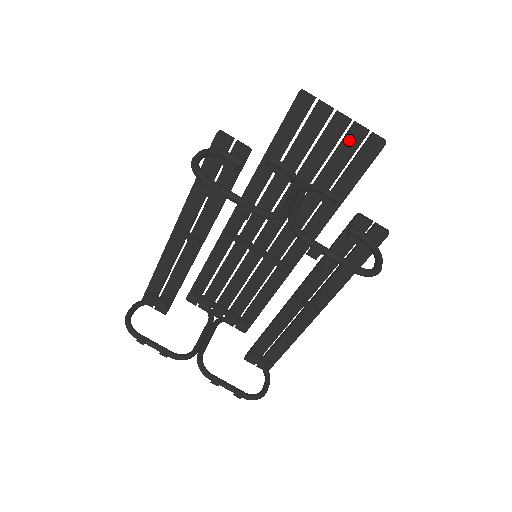
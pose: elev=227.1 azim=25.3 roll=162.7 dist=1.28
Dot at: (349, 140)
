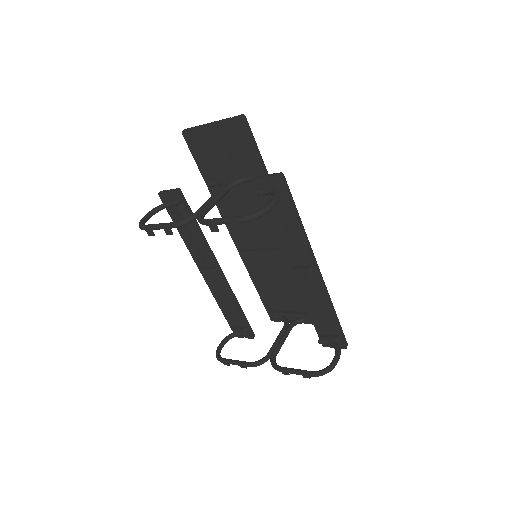
Dot at: (226, 134)
